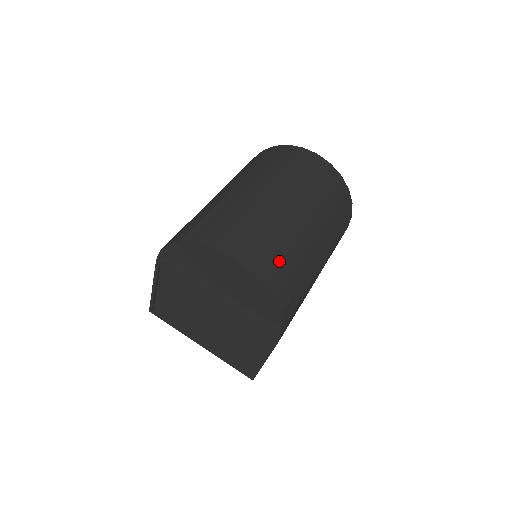
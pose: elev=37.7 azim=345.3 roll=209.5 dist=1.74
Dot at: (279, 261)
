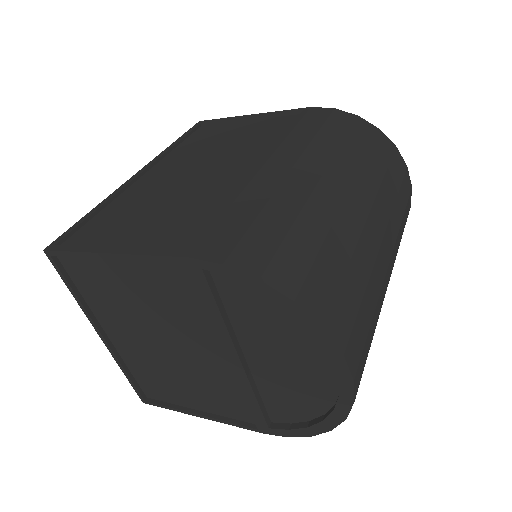
Dot at: occluded
